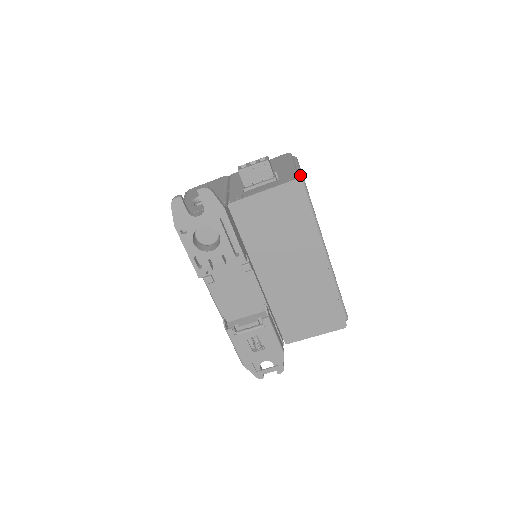
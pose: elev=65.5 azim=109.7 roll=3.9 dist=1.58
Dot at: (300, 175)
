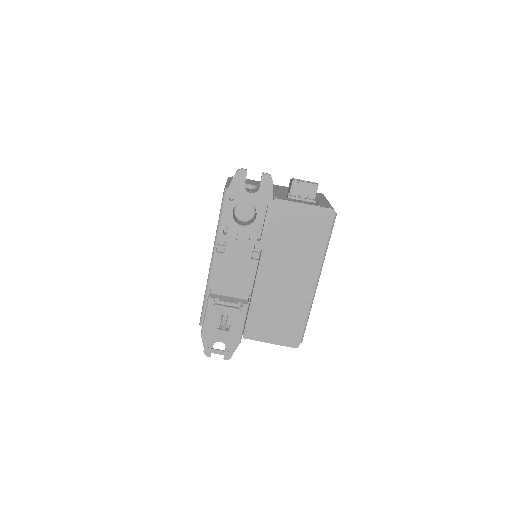
Dot at: occluded
